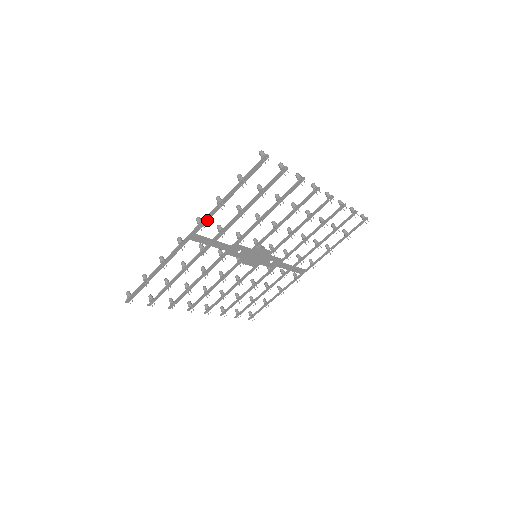
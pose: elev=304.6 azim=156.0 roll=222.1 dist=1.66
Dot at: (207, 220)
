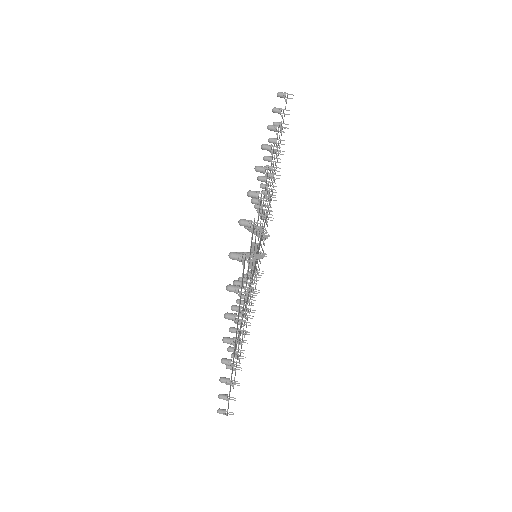
Dot at: (236, 334)
